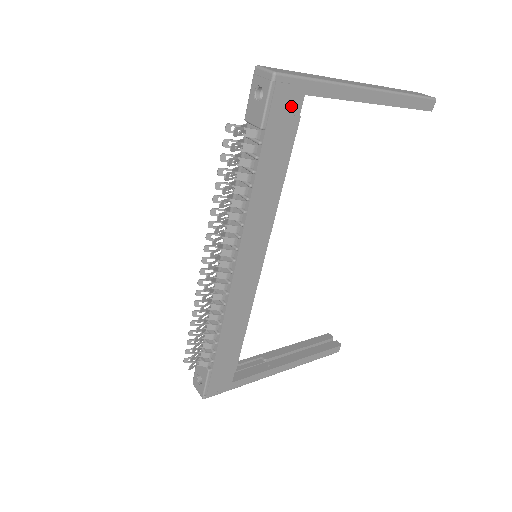
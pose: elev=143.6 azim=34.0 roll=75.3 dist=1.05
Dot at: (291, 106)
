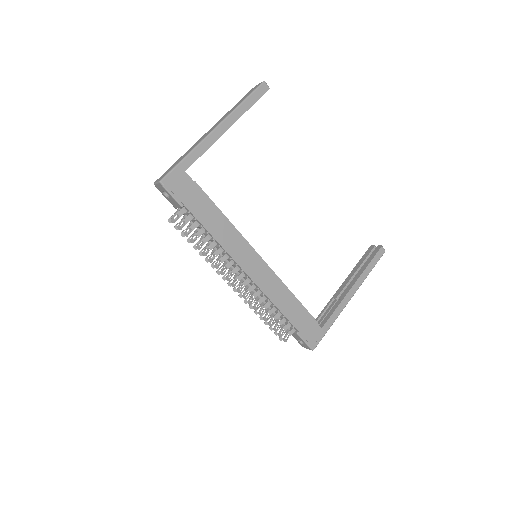
Dot at: (184, 183)
